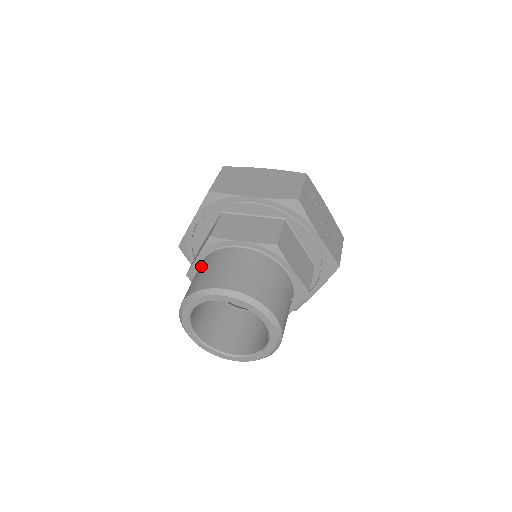
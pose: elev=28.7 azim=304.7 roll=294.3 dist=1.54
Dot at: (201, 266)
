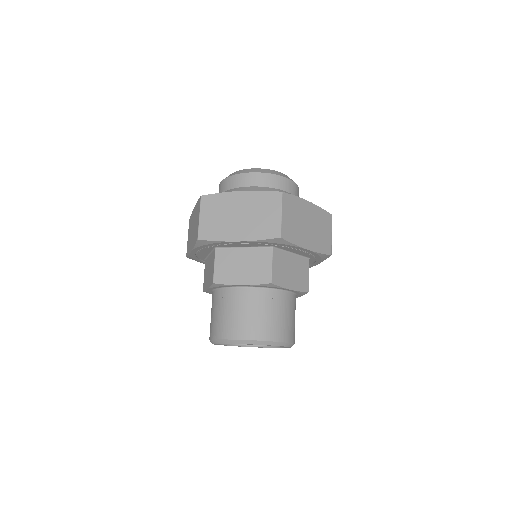
Dot at: (250, 300)
